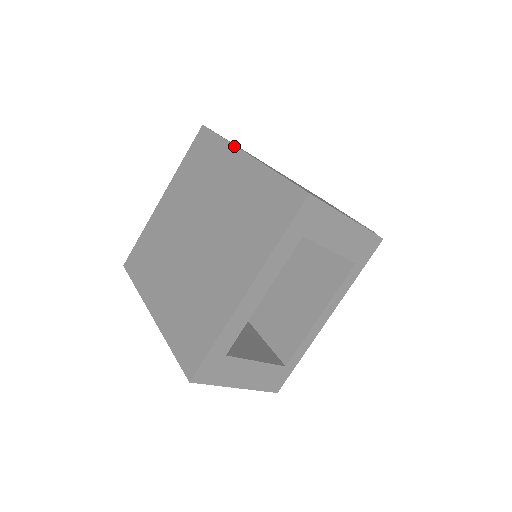
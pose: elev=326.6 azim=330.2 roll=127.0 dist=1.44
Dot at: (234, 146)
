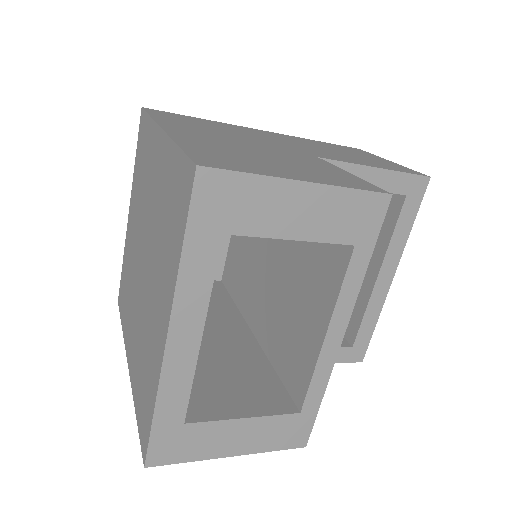
Dot at: (154, 123)
